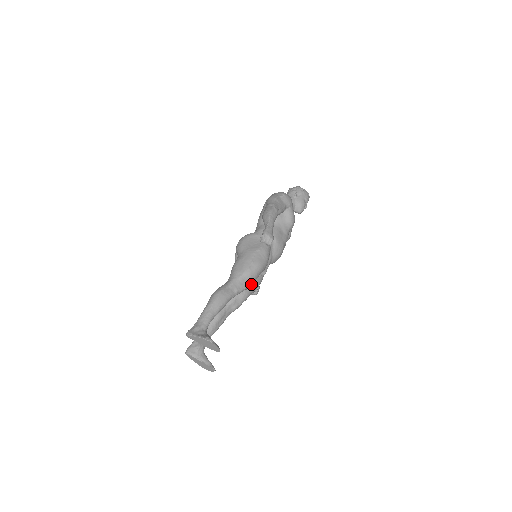
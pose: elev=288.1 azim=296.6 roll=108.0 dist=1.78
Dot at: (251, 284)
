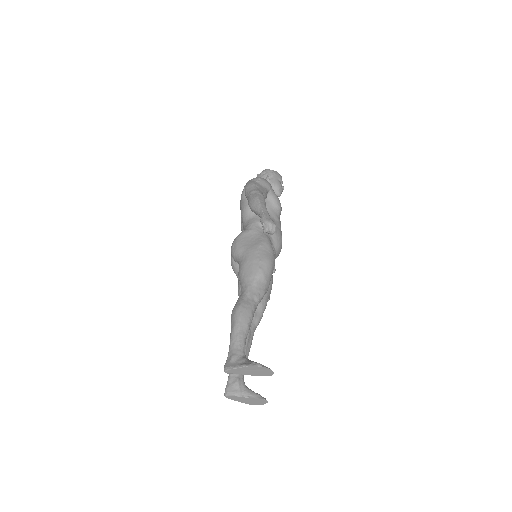
Dot at: (268, 286)
